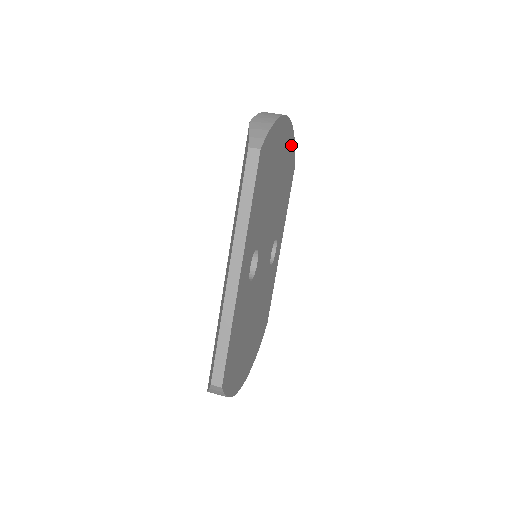
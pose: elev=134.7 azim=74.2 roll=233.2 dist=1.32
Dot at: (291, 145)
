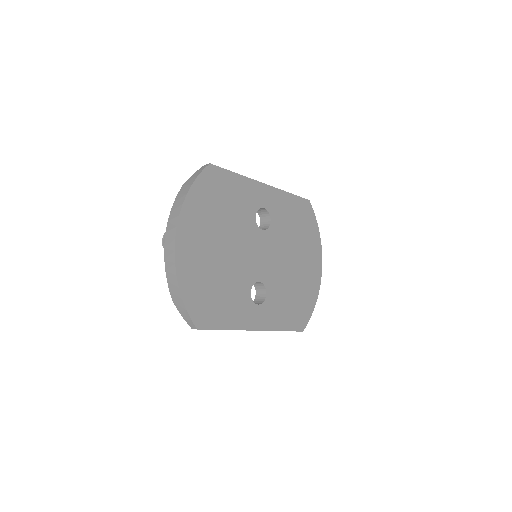
Dot at: (312, 296)
